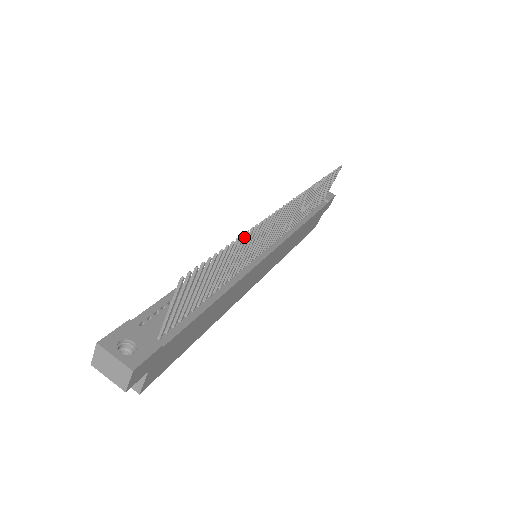
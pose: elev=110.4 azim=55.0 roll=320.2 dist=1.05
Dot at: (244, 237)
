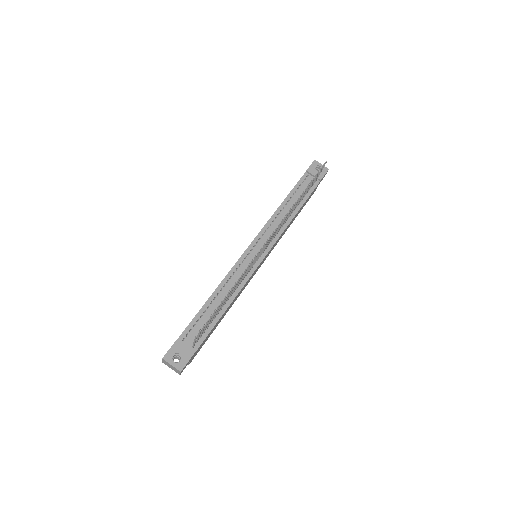
Dot at: (235, 284)
